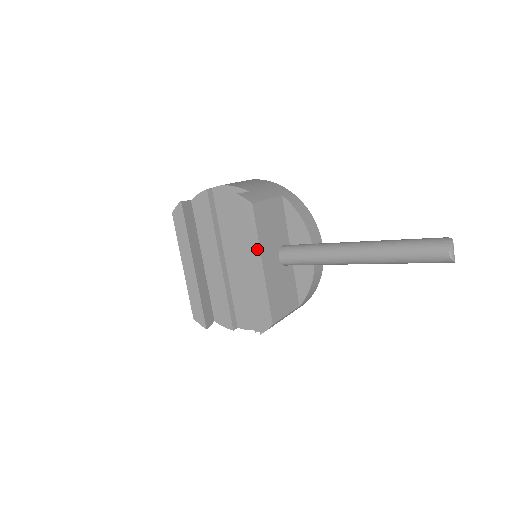
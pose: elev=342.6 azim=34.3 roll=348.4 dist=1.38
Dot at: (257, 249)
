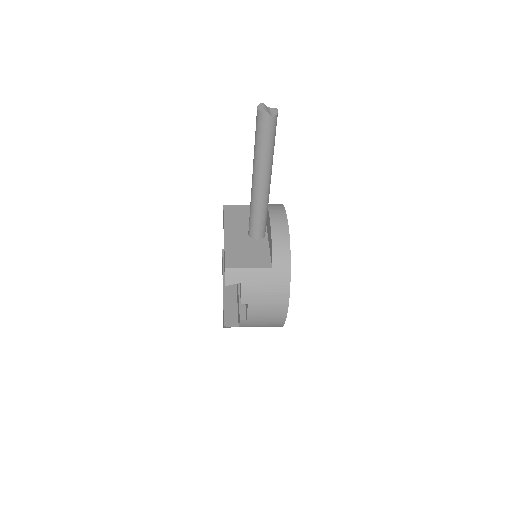
Dot at: (224, 227)
